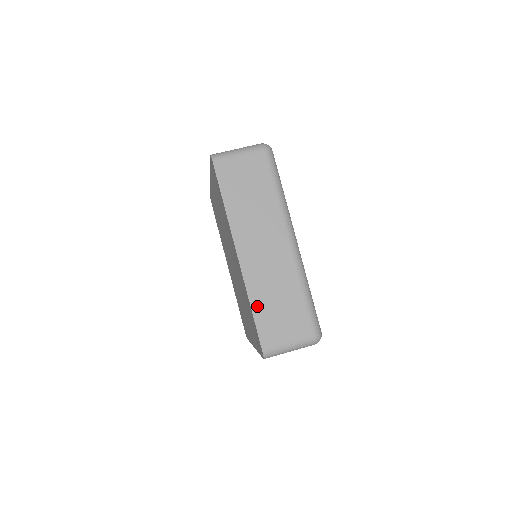
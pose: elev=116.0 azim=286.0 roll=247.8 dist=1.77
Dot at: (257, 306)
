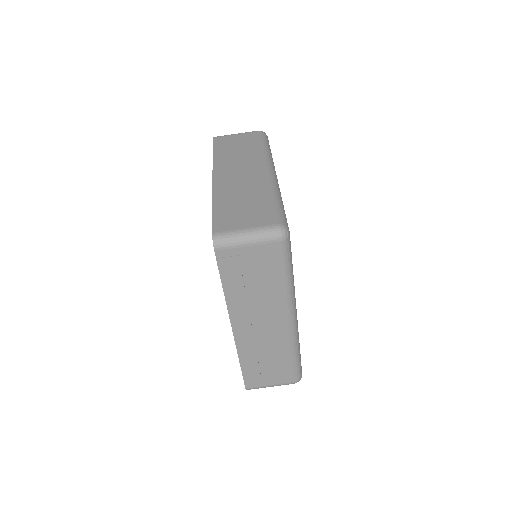
Dot at: (246, 364)
